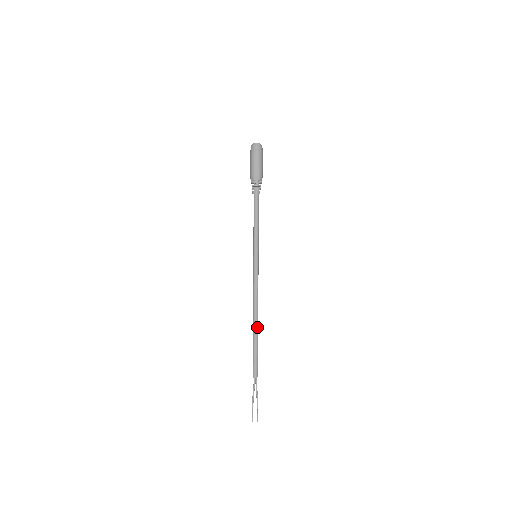
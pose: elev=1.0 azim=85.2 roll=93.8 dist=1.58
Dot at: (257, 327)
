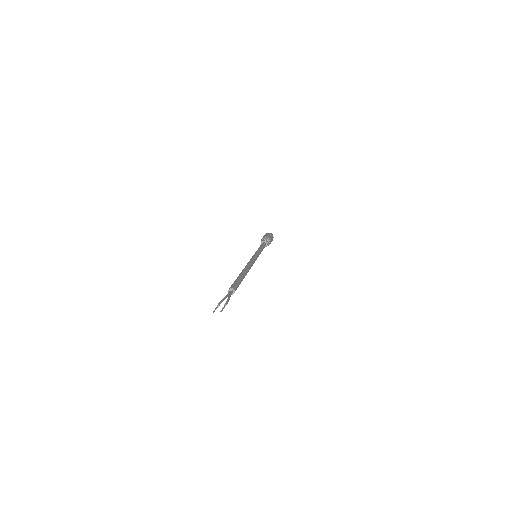
Dot at: (245, 272)
